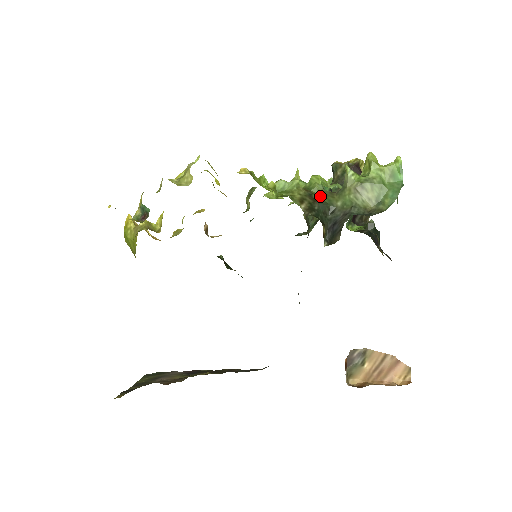
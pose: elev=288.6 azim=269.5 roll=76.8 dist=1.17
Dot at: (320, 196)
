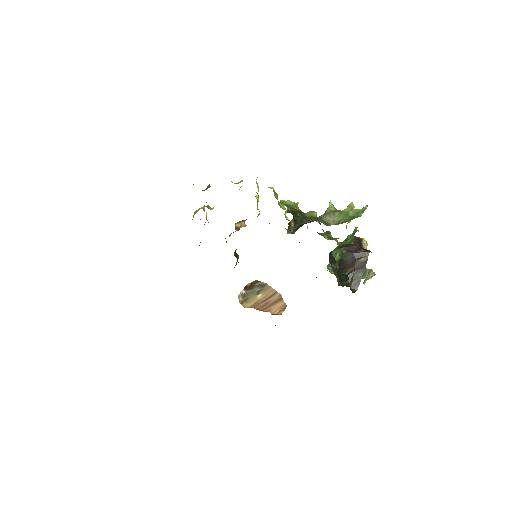
Dot at: (307, 216)
